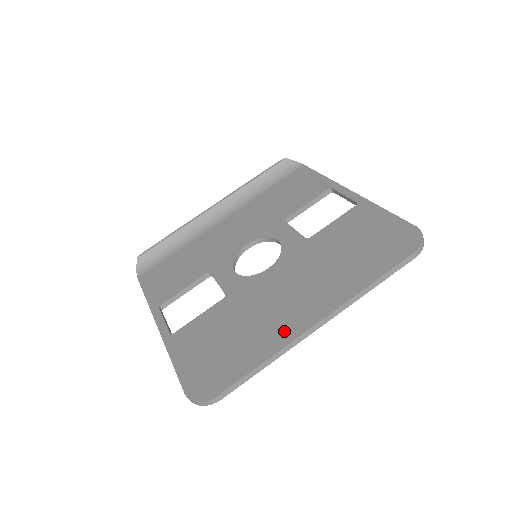
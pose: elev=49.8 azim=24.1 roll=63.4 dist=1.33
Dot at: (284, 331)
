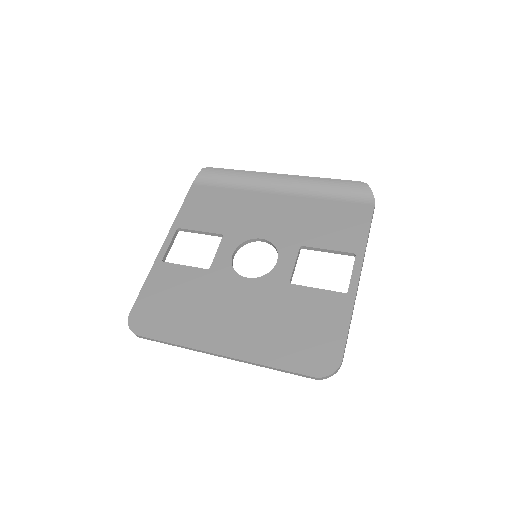
Dot at: (202, 337)
